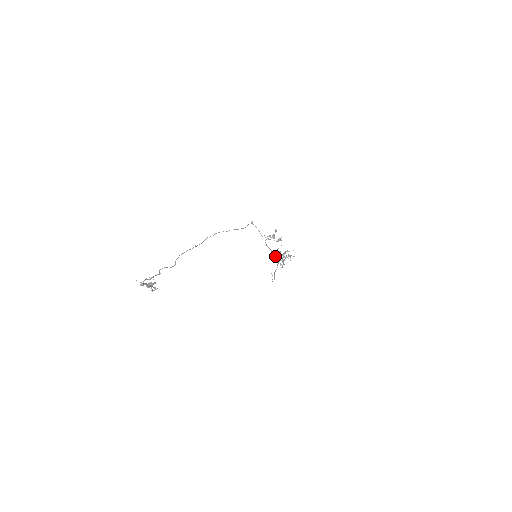
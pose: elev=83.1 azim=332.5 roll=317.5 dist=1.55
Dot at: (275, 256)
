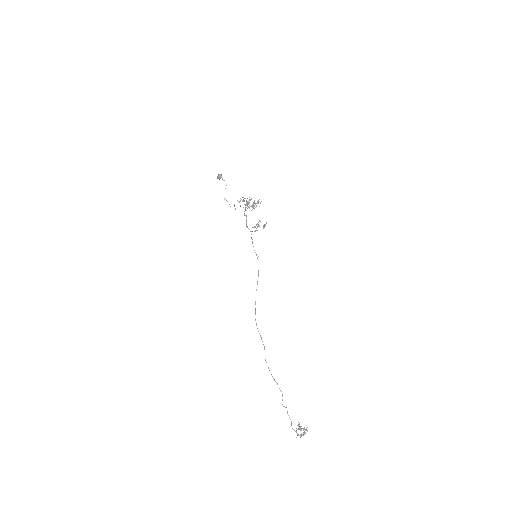
Dot at: occluded
